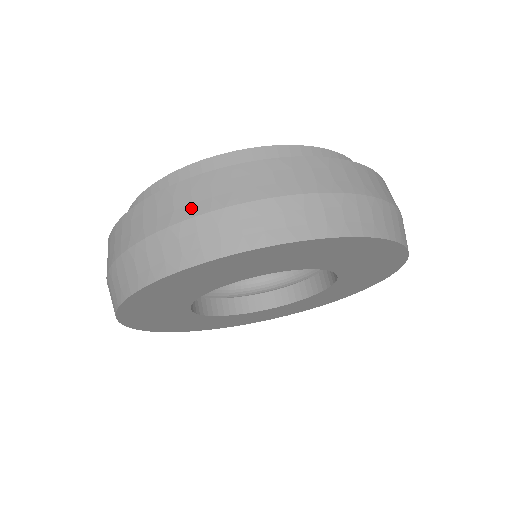
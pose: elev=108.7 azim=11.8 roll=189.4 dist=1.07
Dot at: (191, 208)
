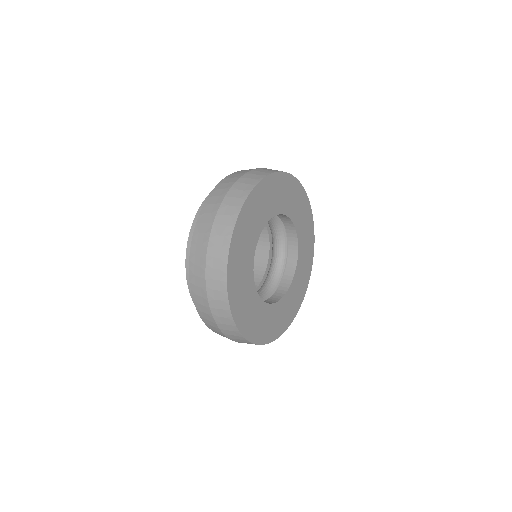
Dot at: occluded
